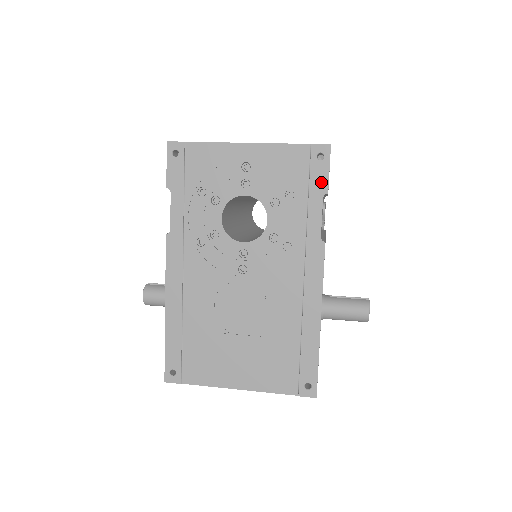
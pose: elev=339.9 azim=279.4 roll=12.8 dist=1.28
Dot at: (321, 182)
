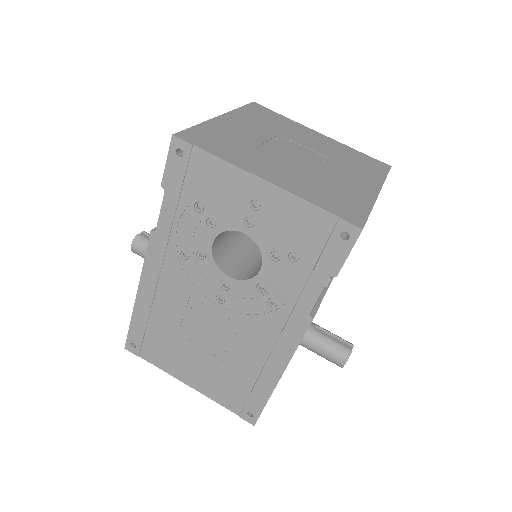
Dot at: (333, 262)
